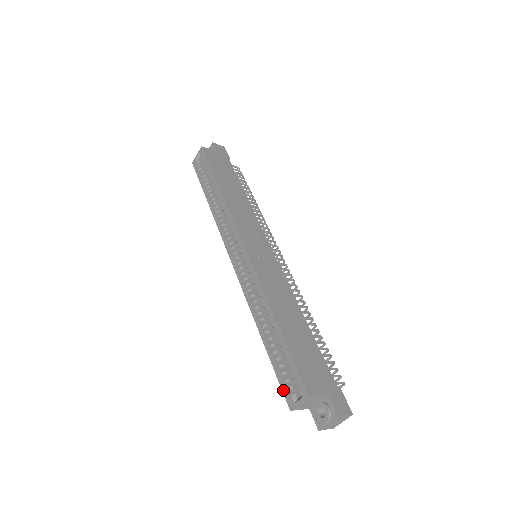
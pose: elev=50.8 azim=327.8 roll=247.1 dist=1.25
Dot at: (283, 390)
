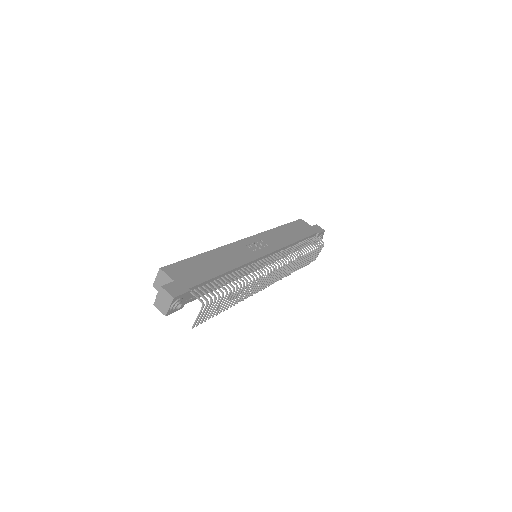
Dot at: occluded
